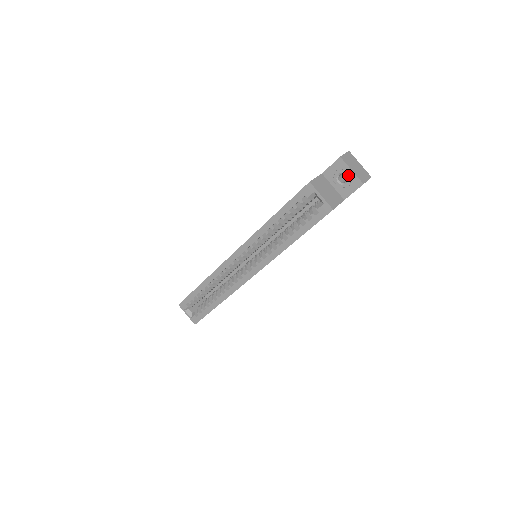
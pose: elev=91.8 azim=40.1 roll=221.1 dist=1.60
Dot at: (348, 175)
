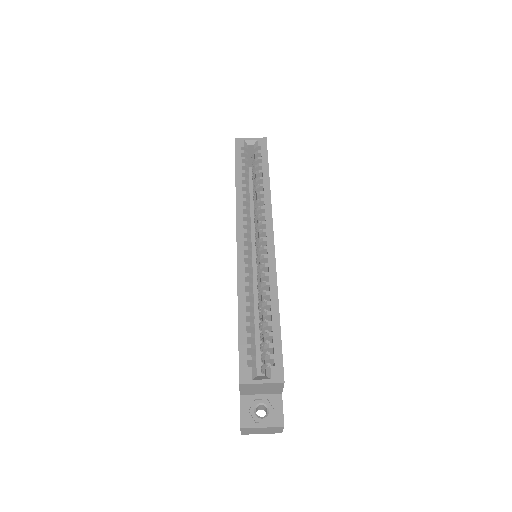
Dot at: occluded
